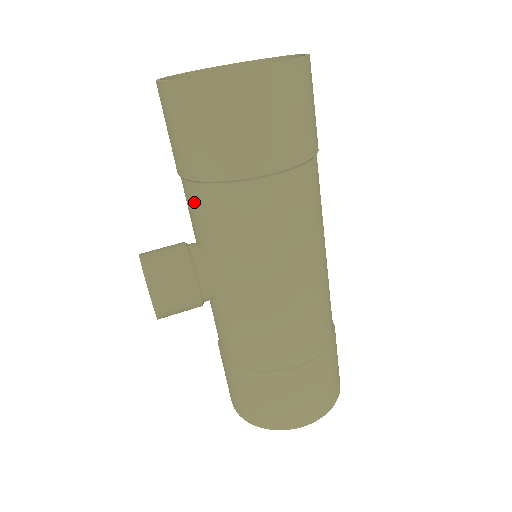
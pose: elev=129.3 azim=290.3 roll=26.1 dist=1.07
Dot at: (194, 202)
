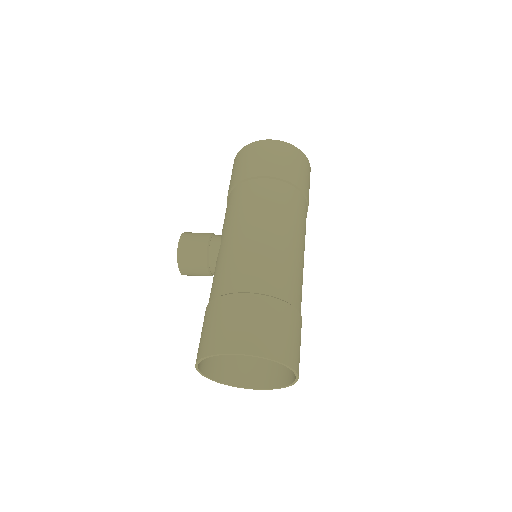
Dot at: occluded
